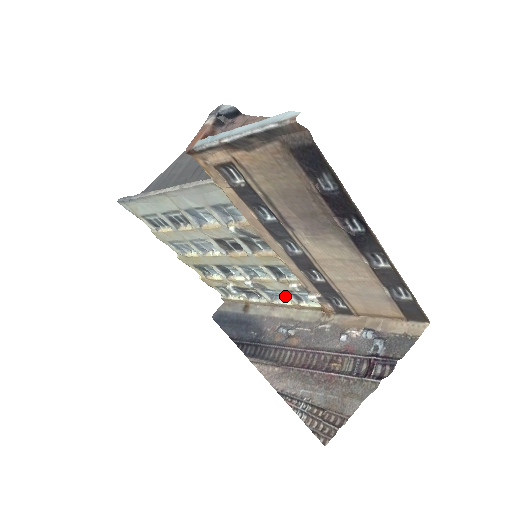
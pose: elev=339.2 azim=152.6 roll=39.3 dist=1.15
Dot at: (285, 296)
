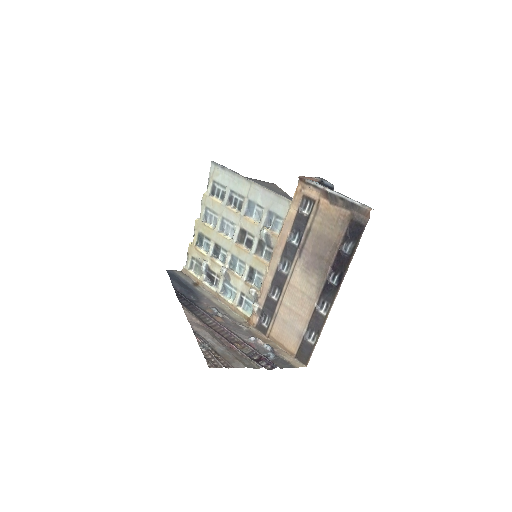
Dot at: (233, 296)
